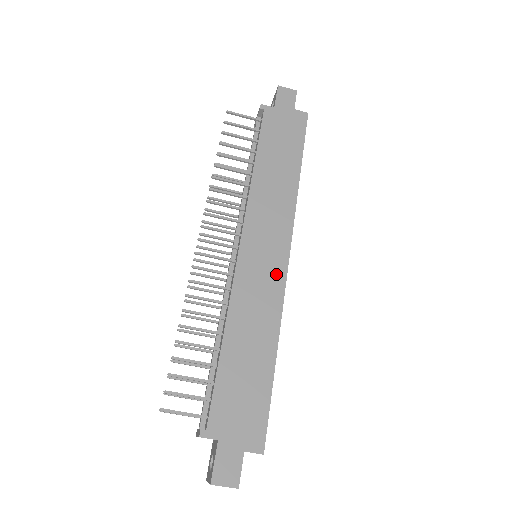
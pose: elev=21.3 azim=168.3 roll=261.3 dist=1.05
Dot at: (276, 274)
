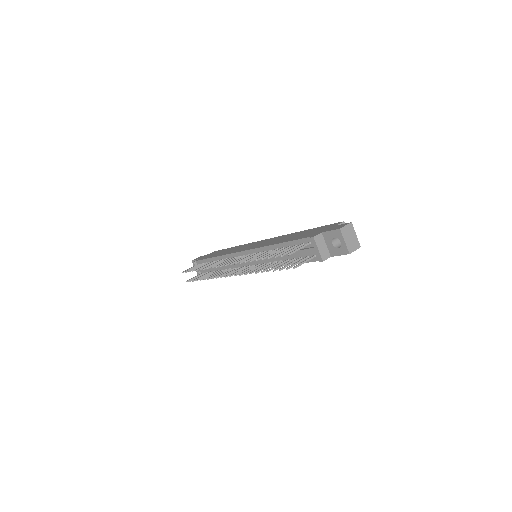
Dot at: (268, 240)
